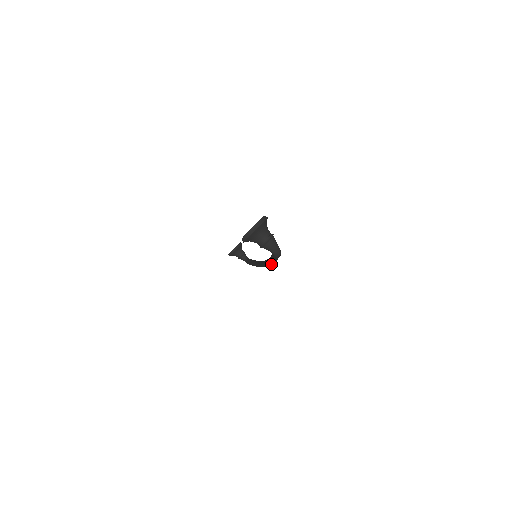
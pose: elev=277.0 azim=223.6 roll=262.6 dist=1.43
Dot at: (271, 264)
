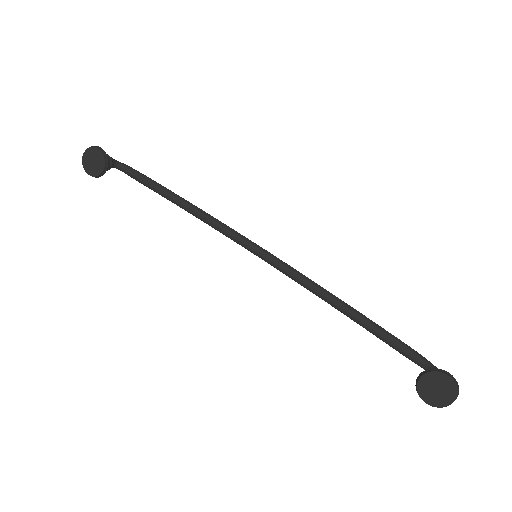
Dot at: (341, 308)
